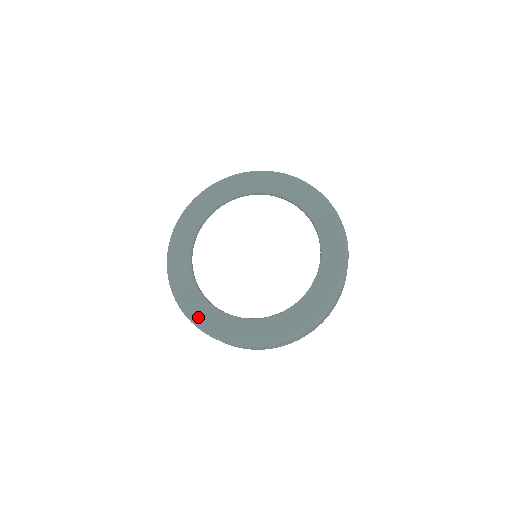
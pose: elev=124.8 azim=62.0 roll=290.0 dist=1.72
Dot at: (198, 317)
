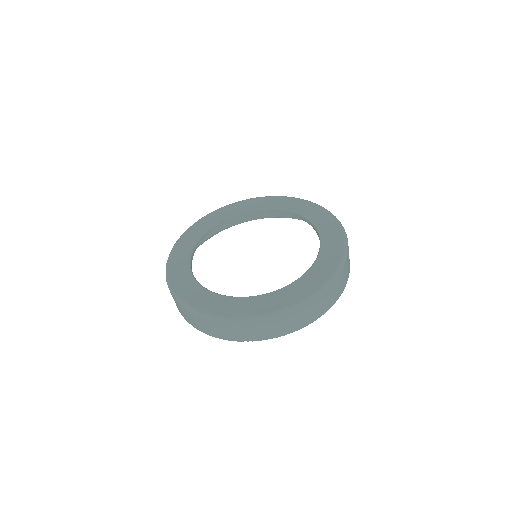
Dot at: (175, 280)
